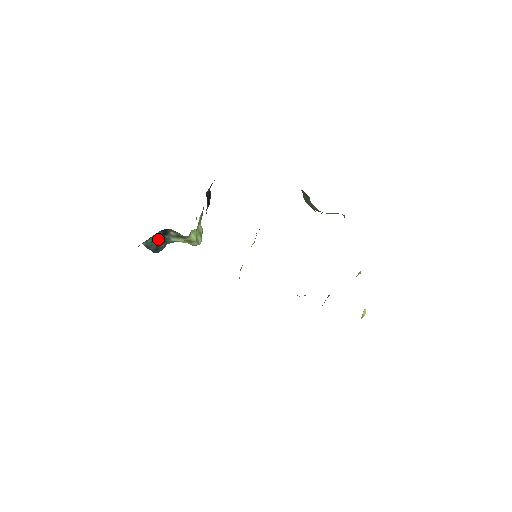
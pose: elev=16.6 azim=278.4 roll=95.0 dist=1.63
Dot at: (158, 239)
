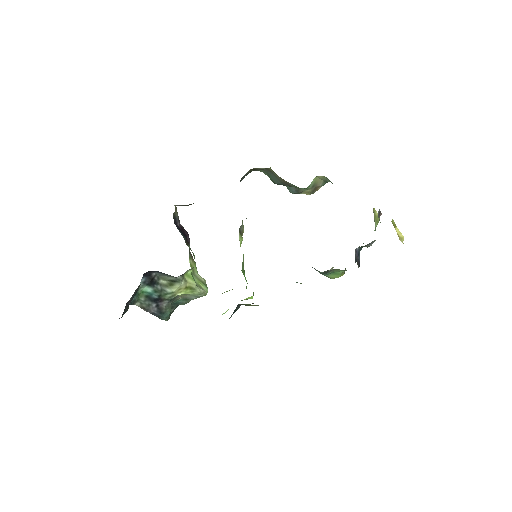
Dot at: (150, 293)
